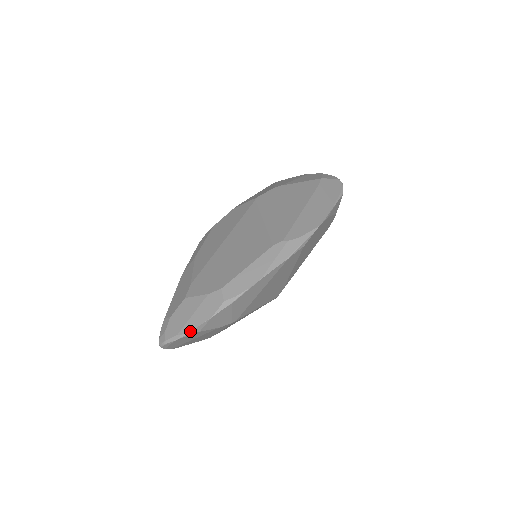
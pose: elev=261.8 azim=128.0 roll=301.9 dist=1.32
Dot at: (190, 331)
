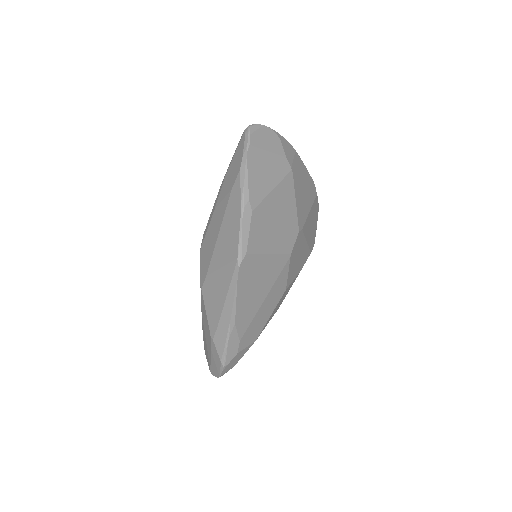
Dot at: (275, 131)
